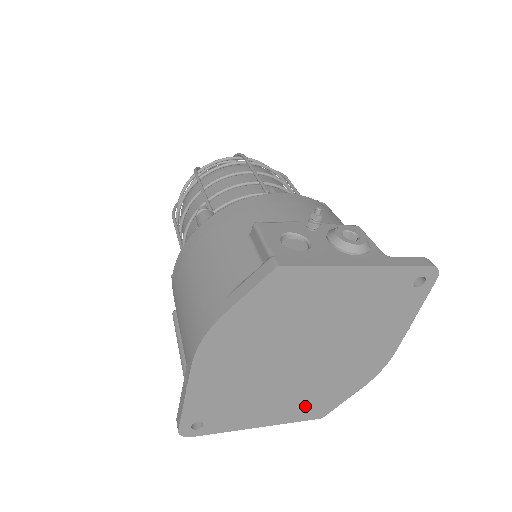
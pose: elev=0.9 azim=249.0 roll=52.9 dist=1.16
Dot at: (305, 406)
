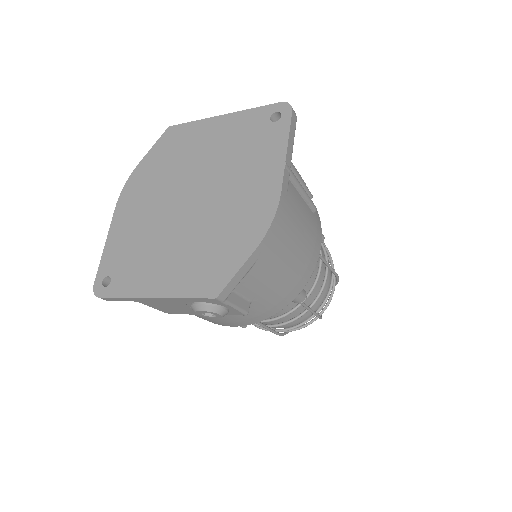
Dot at: (196, 271)
